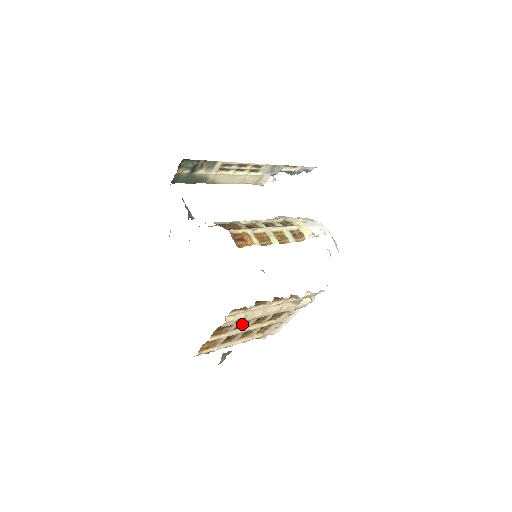
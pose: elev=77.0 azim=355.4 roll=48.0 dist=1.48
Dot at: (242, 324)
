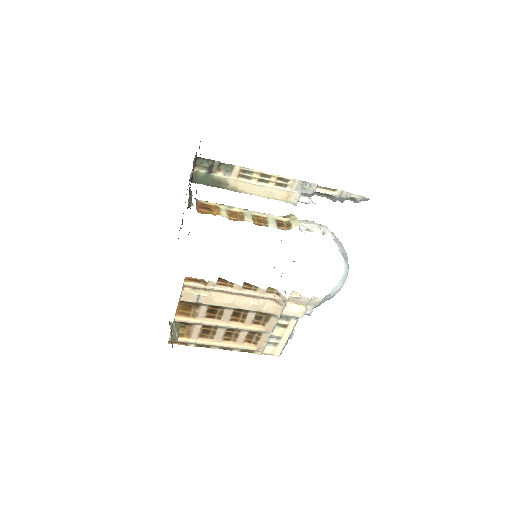
Dot at: (216, 313)
